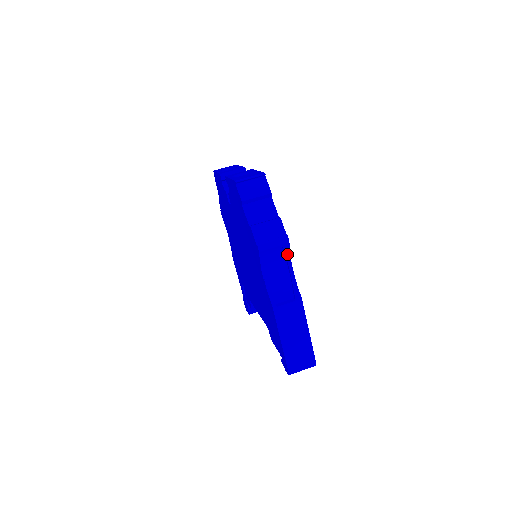
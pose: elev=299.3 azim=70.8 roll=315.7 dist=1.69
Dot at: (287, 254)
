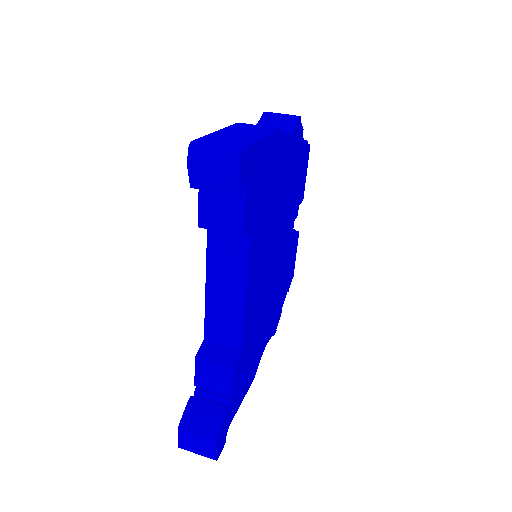
Dot at: (291, 127)
